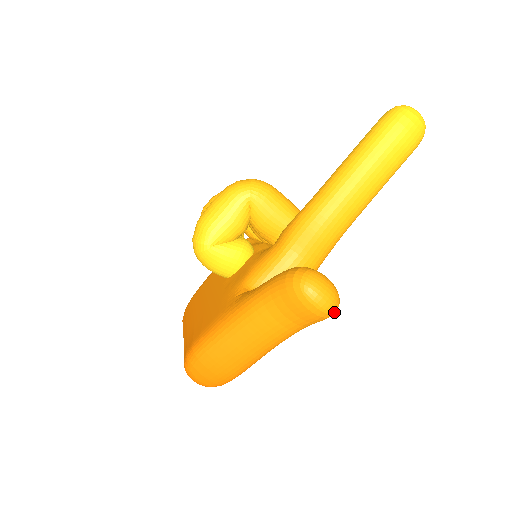
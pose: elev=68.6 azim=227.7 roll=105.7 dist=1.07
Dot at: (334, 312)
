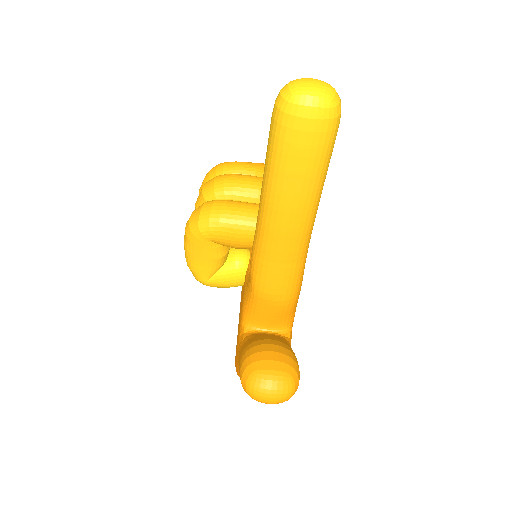
Dot at: (292, 395)
